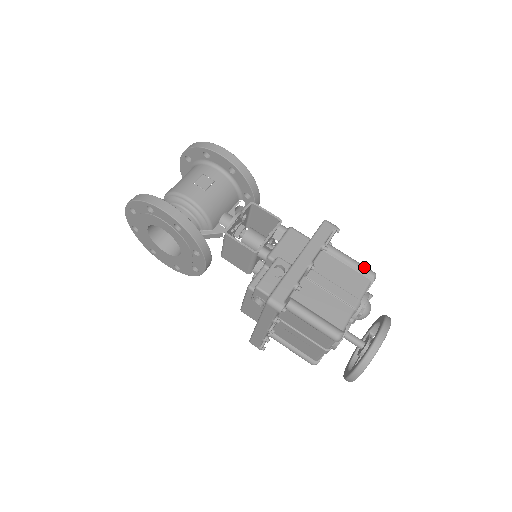
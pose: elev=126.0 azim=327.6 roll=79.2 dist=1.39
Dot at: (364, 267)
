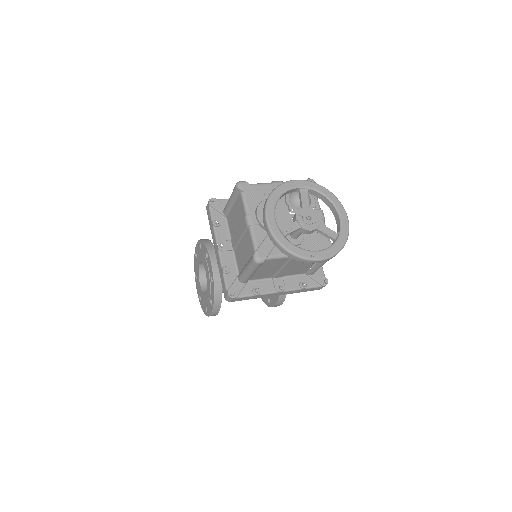
Dot at: occluded
